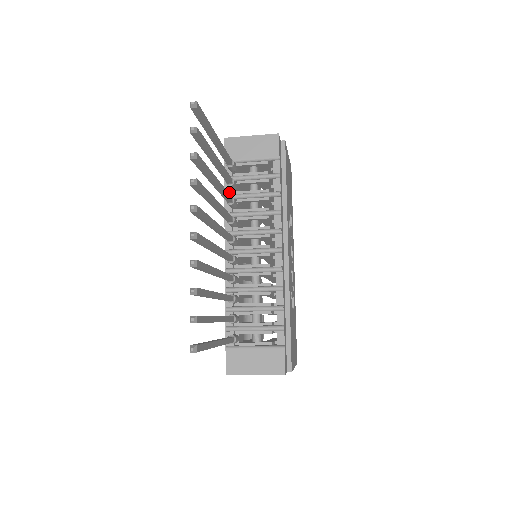
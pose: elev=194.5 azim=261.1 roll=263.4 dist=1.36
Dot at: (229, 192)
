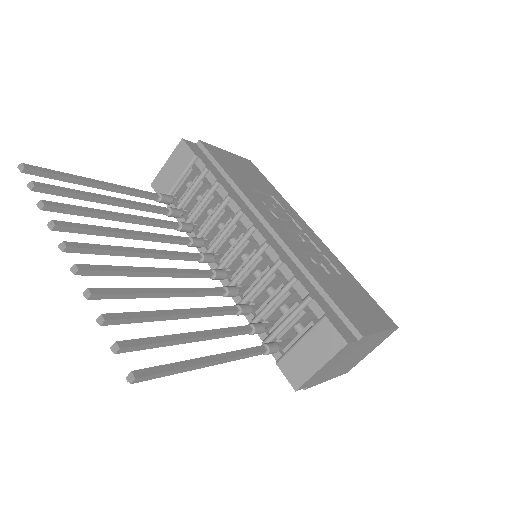
Dot at: occluded
